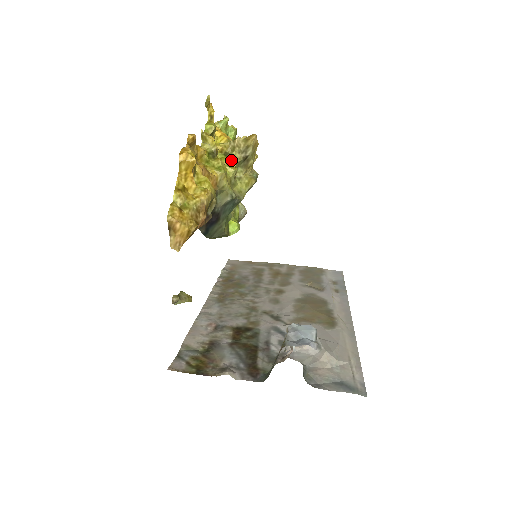
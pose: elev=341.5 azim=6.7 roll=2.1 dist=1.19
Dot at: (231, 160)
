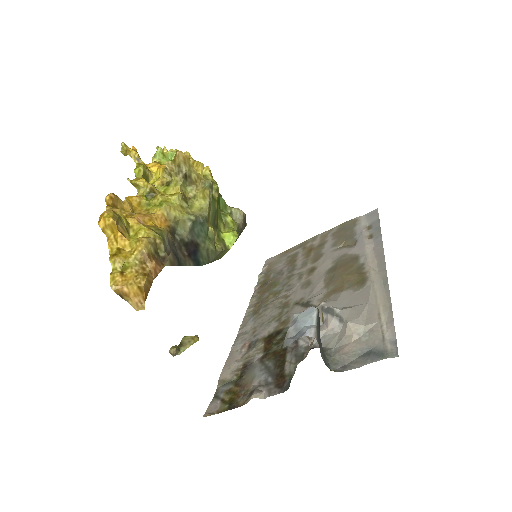
Dot at: (174, 186)
